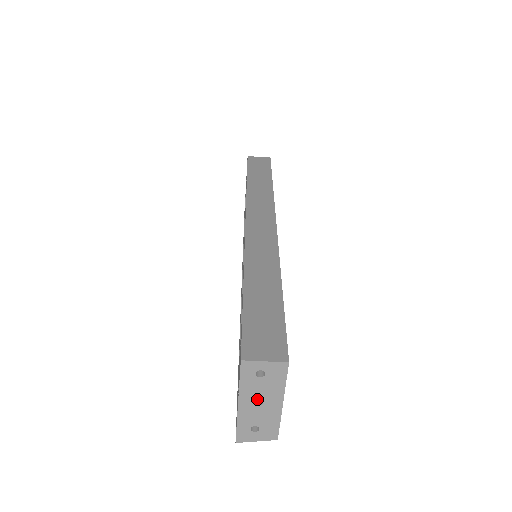
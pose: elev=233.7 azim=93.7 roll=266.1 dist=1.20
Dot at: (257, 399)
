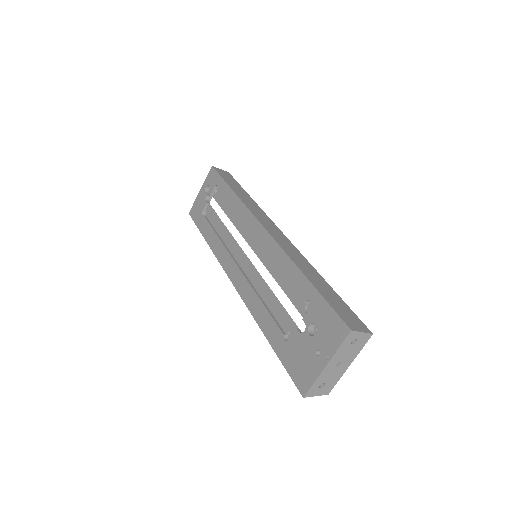
Dot at: (339, 361)
